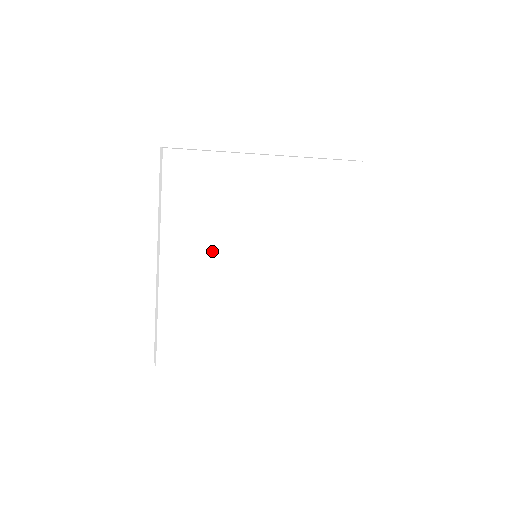
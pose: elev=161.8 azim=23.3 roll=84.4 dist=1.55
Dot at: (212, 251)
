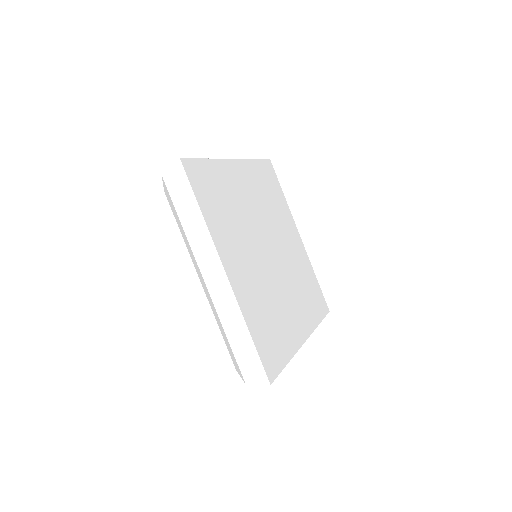
Dot at: (245, 249)
